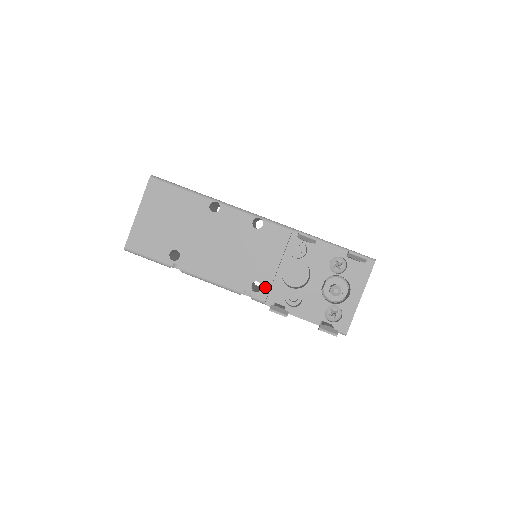
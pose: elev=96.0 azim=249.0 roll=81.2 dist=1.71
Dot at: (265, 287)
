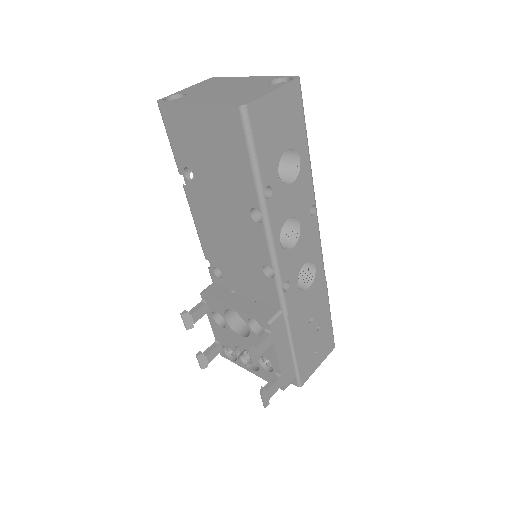
Dot at: (222, 282)
